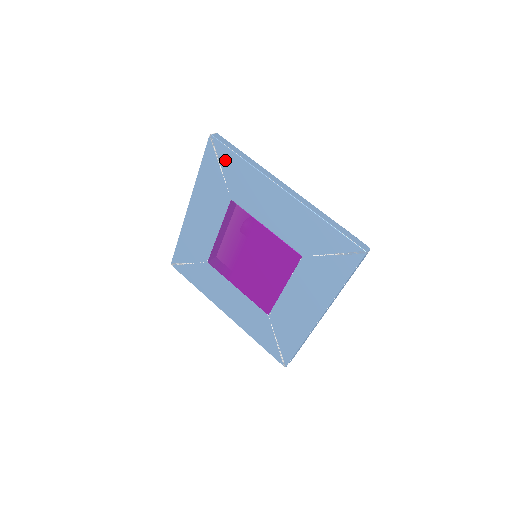
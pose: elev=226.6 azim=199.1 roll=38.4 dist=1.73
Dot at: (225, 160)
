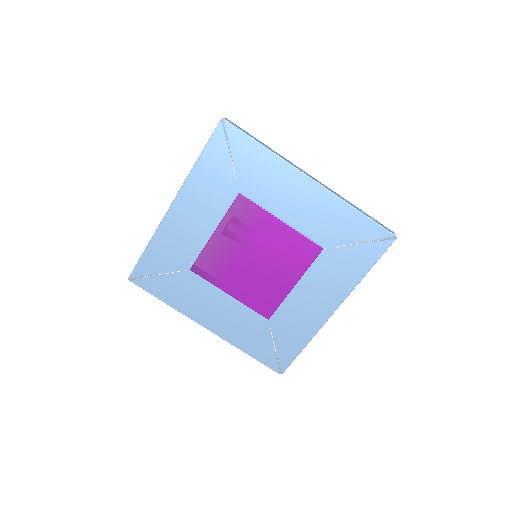
Dot at: (239, 148)
